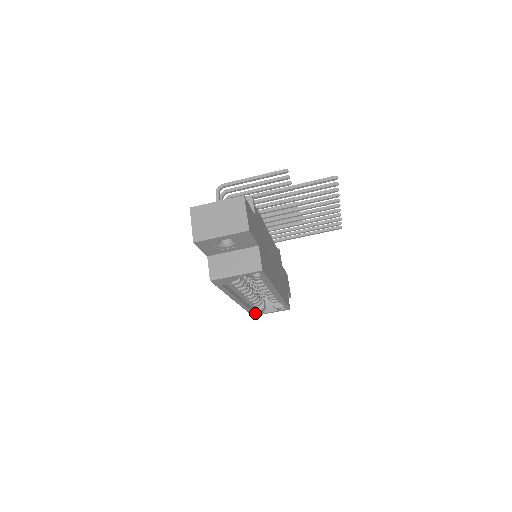
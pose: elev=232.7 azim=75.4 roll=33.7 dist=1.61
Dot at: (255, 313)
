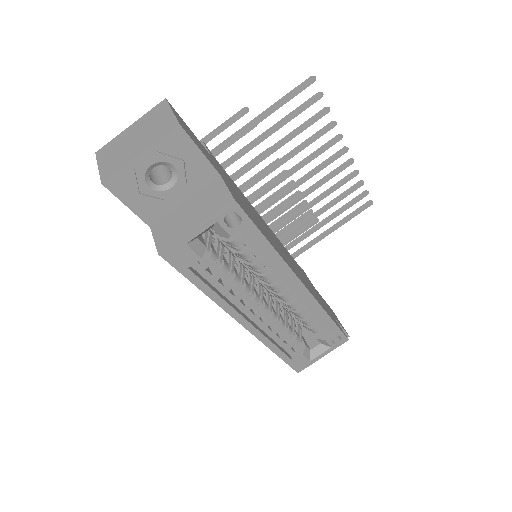
Dot at: (297, 362)
